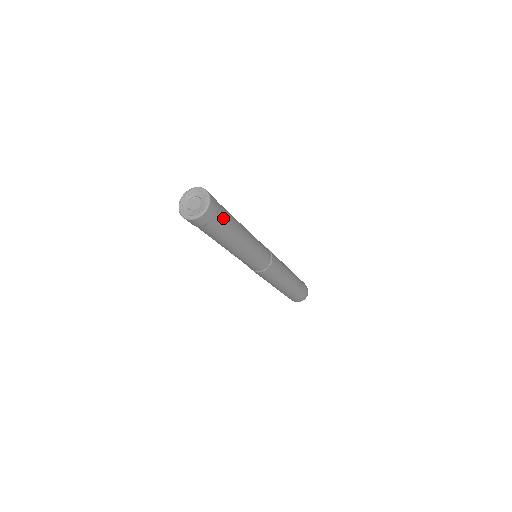
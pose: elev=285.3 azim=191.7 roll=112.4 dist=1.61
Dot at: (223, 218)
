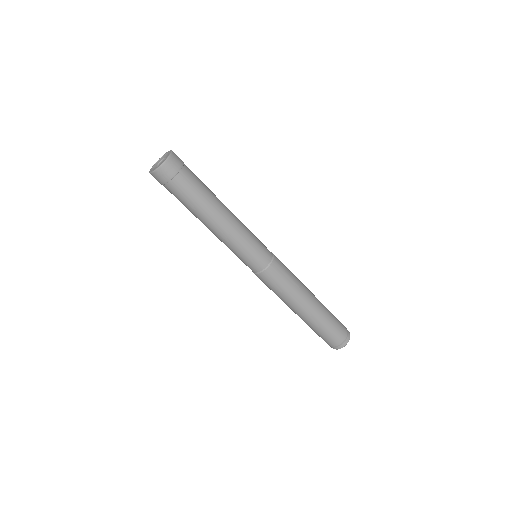
Dot at: (185, 185)
